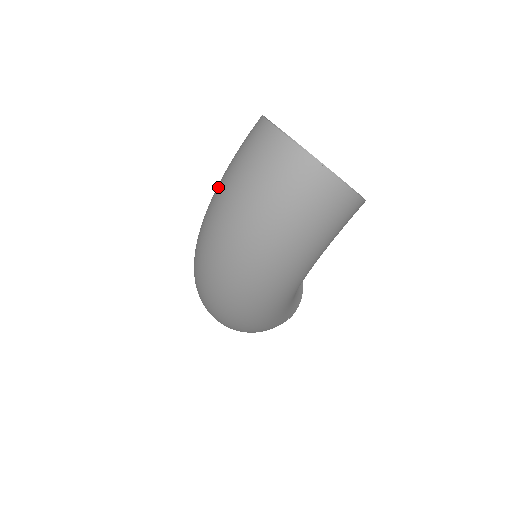
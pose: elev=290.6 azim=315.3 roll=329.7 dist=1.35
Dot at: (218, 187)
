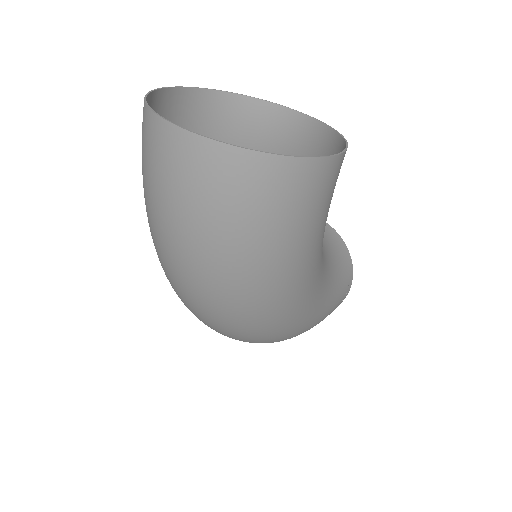
Dot at: occluded
